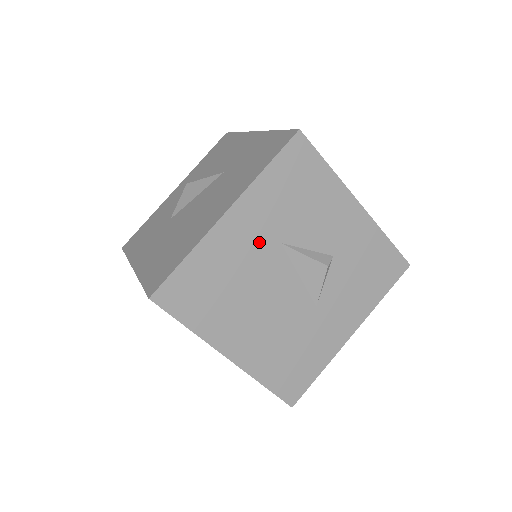
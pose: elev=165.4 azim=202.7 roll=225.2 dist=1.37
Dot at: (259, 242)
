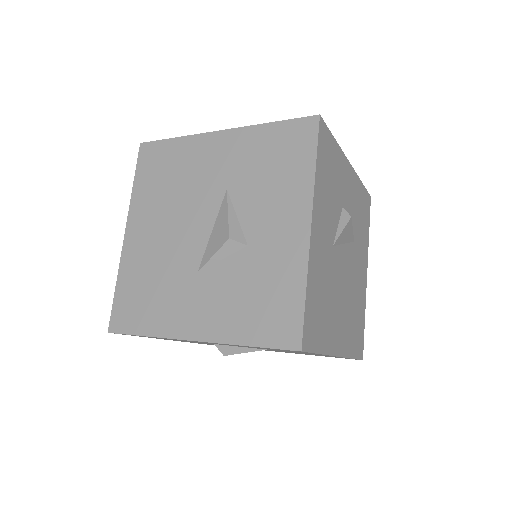
Dot at: (216, 172)
